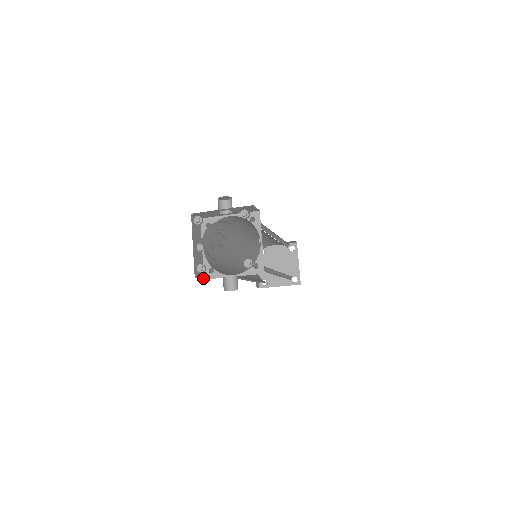
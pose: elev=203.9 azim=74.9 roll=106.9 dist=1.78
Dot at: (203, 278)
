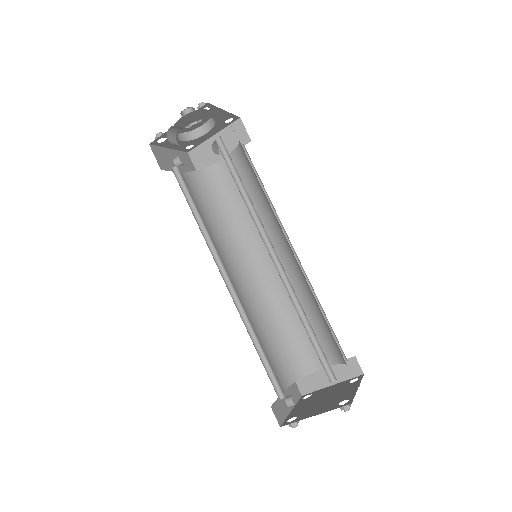
Dot at: (161, 169)
